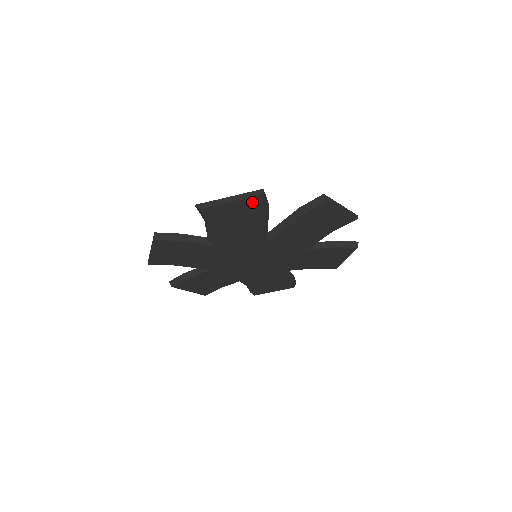
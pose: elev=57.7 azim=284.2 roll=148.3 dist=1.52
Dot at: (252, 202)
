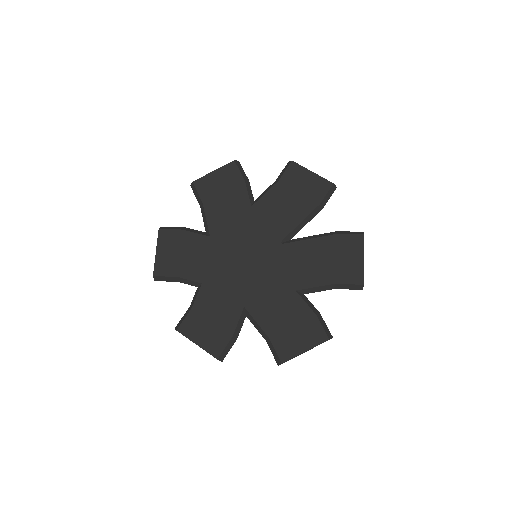
Dot at: (323, 186)
